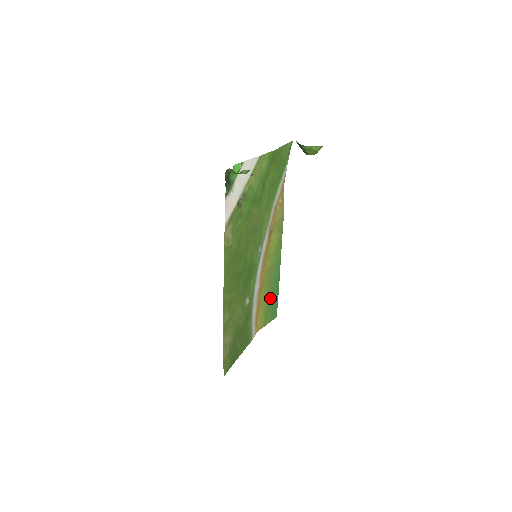
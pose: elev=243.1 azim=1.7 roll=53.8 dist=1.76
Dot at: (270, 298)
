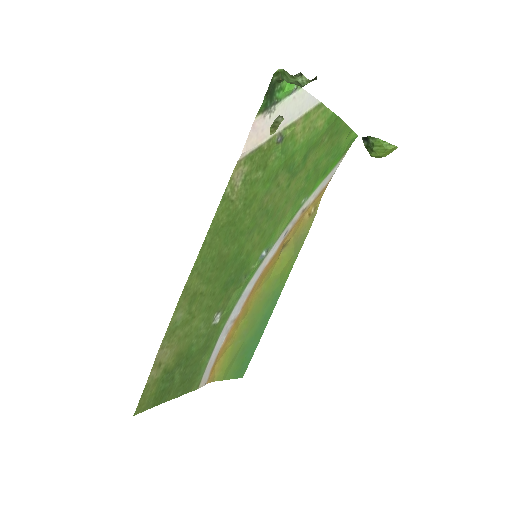
Dot at: (246, 342)
